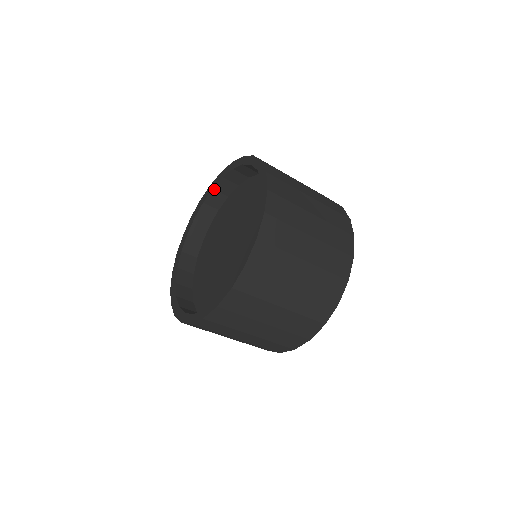
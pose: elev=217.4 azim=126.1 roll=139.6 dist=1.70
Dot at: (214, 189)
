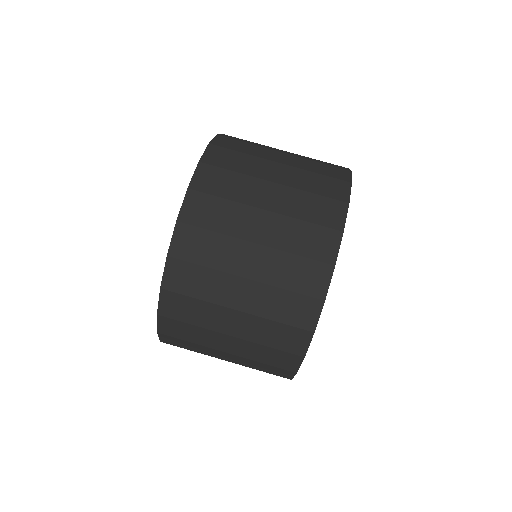
Dot at: occluded
